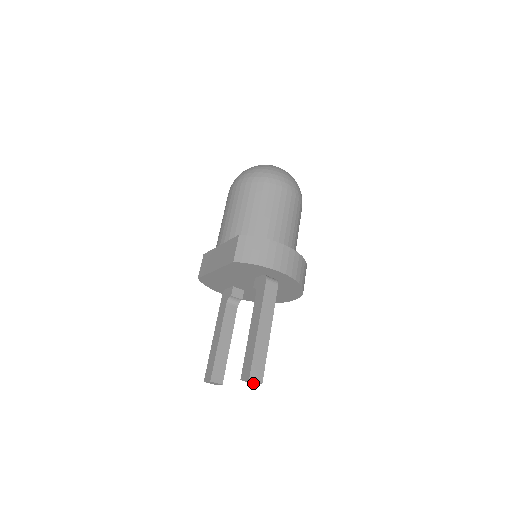
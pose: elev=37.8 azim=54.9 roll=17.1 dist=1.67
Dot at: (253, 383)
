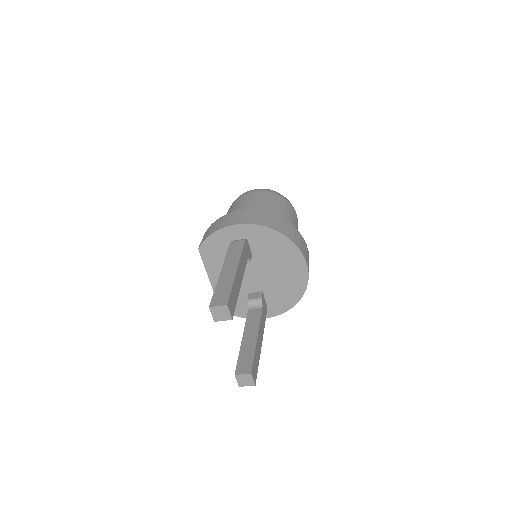
Dot at: (230, 319)
